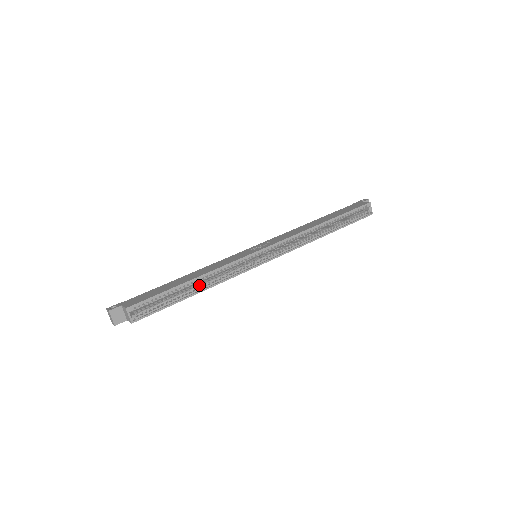
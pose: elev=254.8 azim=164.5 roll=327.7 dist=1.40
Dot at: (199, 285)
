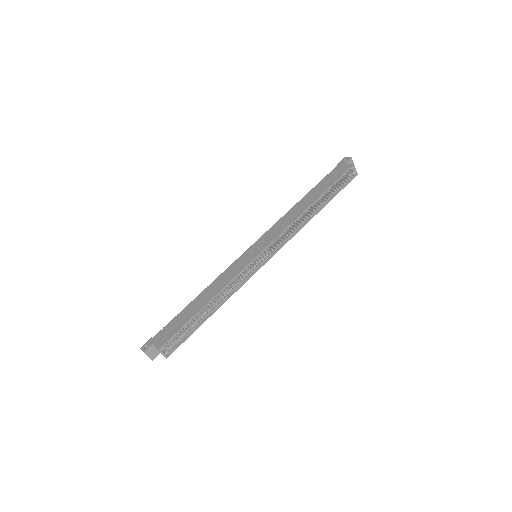
Dot at: (213, 305)
